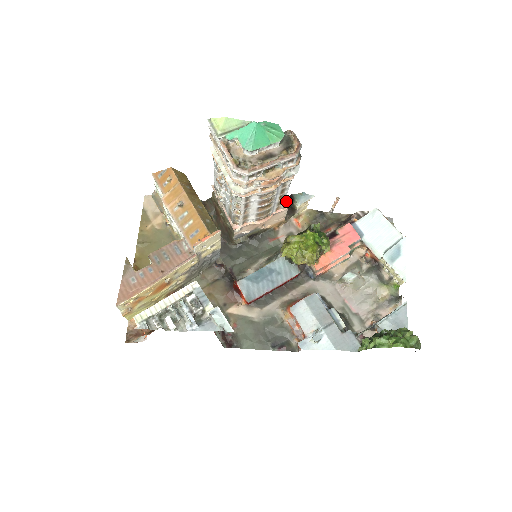
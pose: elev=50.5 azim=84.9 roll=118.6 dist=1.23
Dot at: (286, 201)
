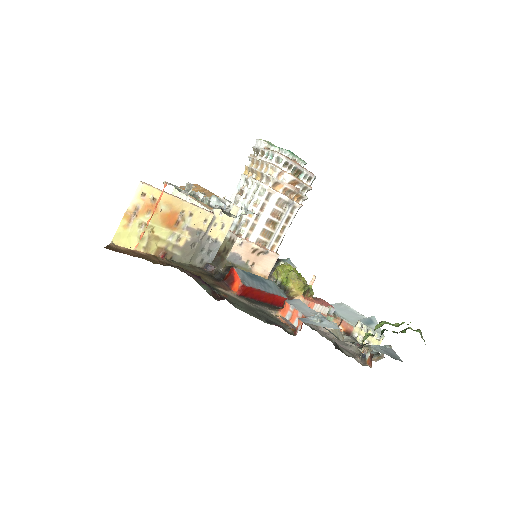
Dot at: (277, 253)
